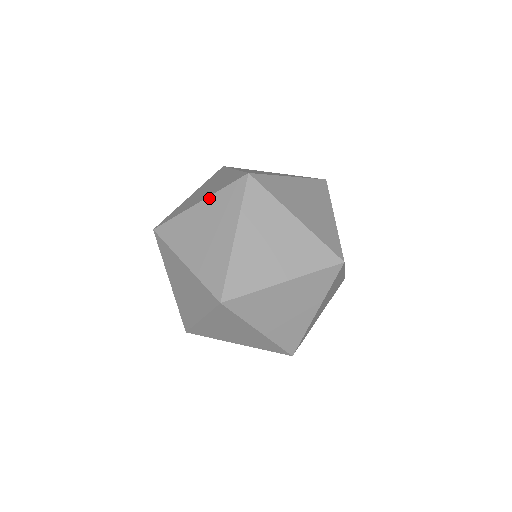
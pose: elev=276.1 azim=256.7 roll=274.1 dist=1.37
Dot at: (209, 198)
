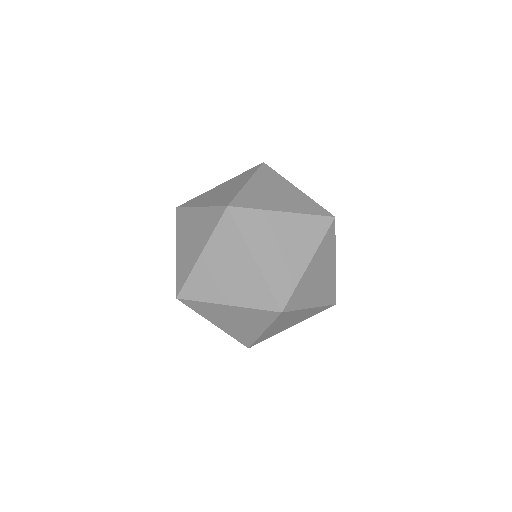
Dot at: (176, 240)
